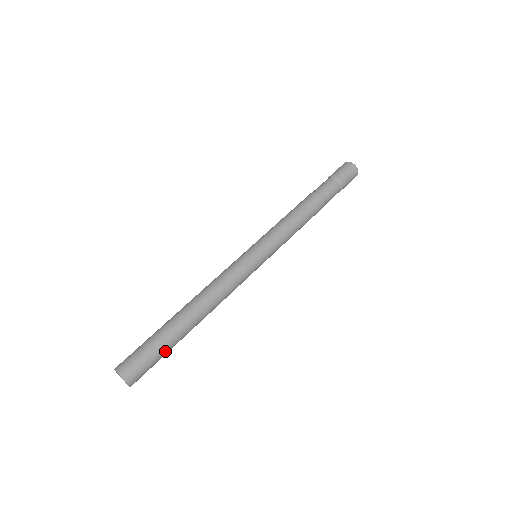
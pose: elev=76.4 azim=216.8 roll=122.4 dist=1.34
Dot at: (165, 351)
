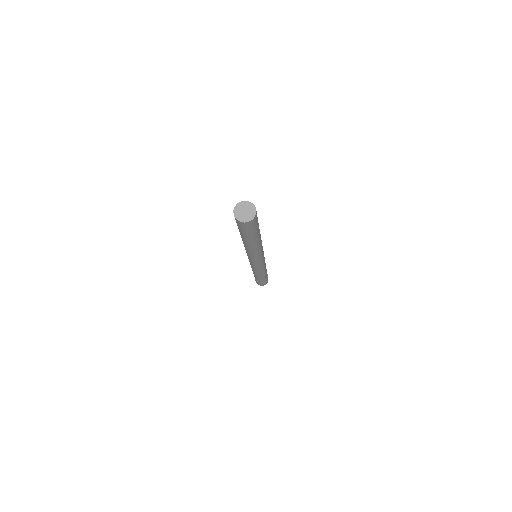
Dot at: (258, 227)
